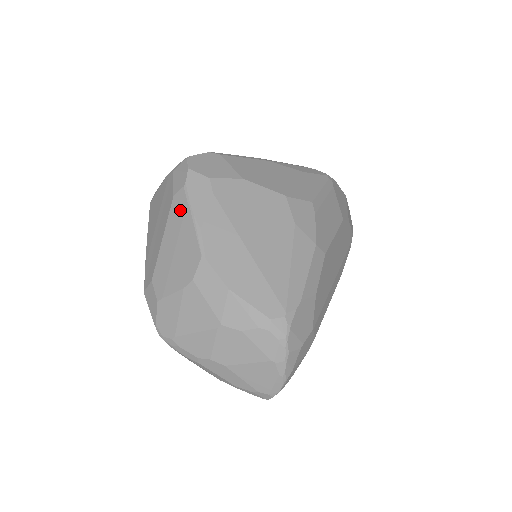
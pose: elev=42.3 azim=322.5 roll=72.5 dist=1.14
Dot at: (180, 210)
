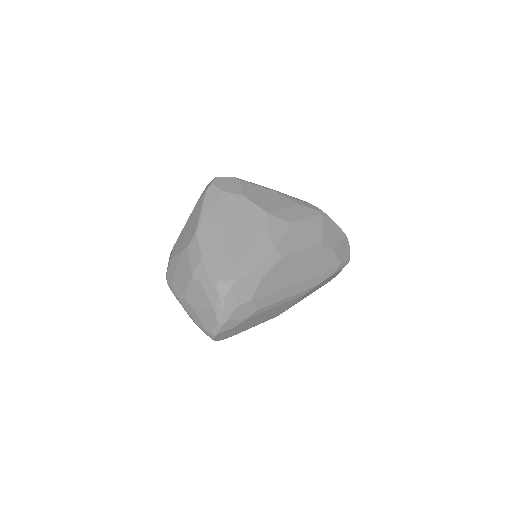
Dot at: (198, 206)
